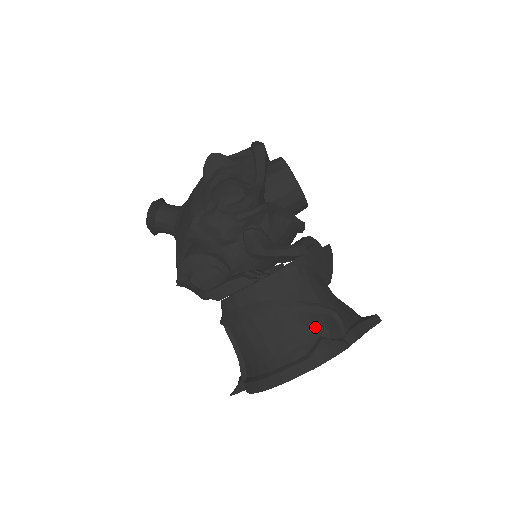
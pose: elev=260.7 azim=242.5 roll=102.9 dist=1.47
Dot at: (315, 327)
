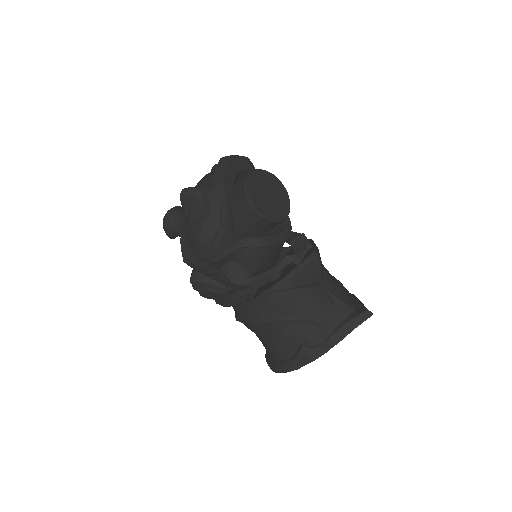
Dot at: (297, 337)
